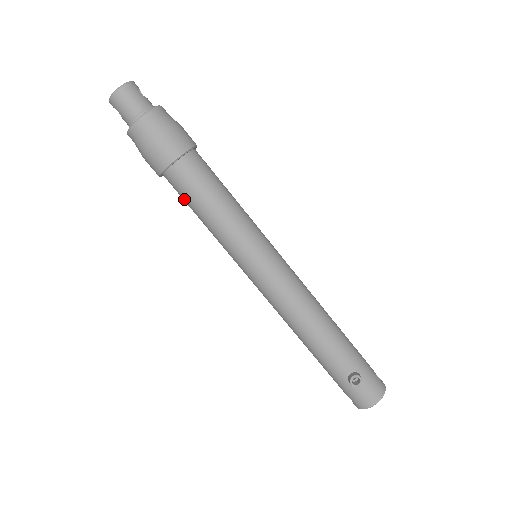
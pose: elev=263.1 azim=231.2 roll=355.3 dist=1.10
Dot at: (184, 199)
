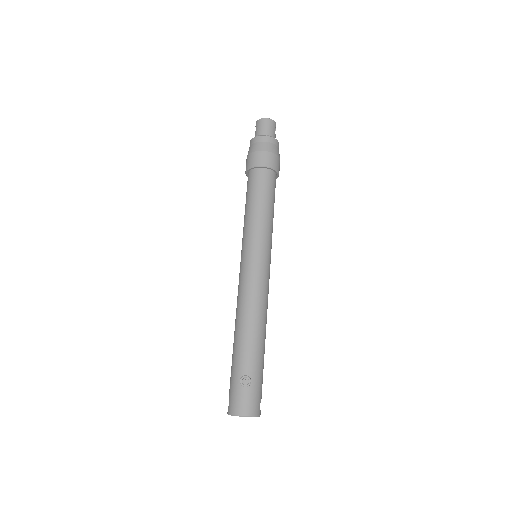
Dot at: (247, 191)
